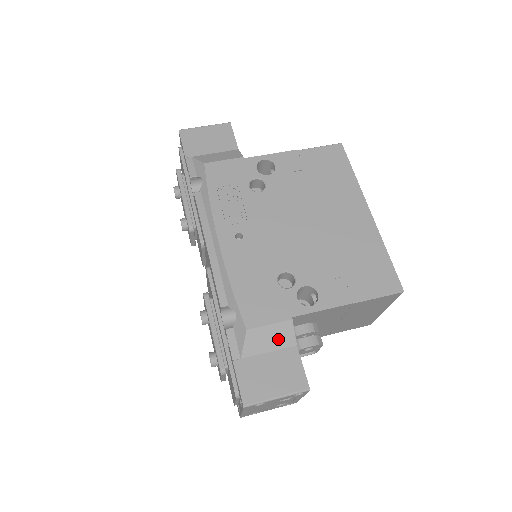
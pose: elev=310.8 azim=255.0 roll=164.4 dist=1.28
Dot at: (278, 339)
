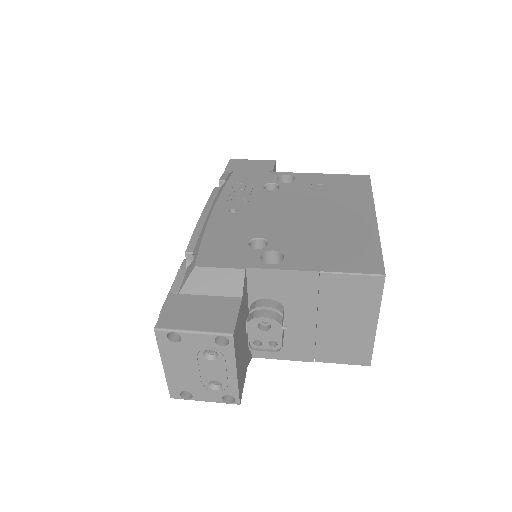
Dot at: (224, 285)
